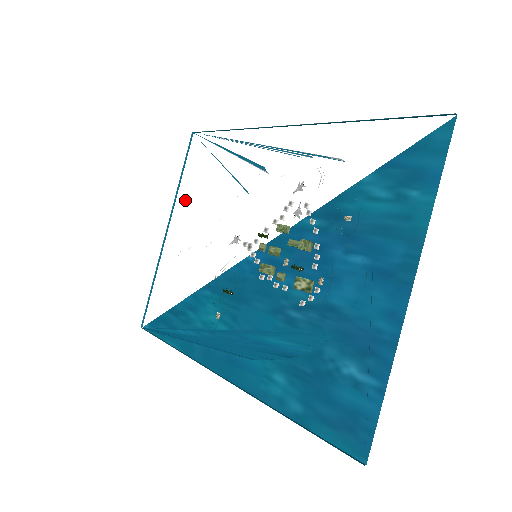
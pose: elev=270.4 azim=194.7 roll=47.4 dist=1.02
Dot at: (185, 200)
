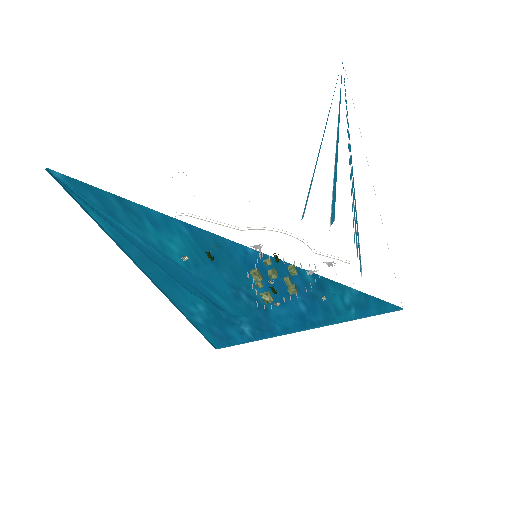
Dot at: (240, 123)
